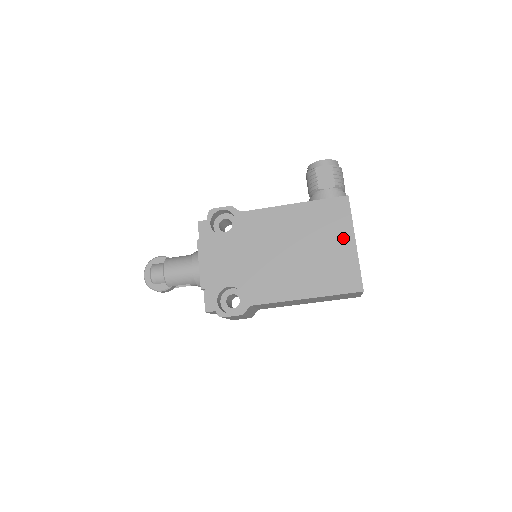
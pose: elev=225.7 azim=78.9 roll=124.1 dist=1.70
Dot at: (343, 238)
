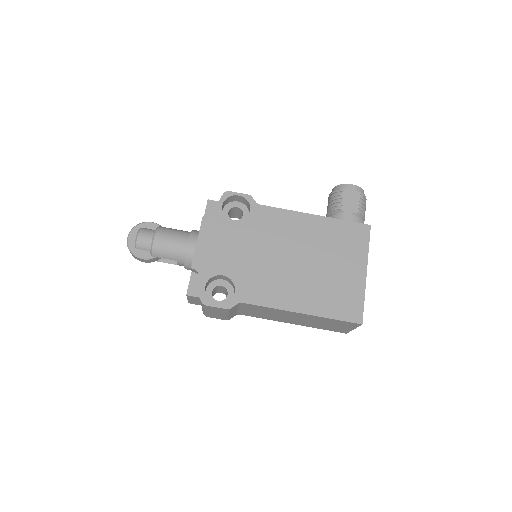
Dot at: (355, 264)
